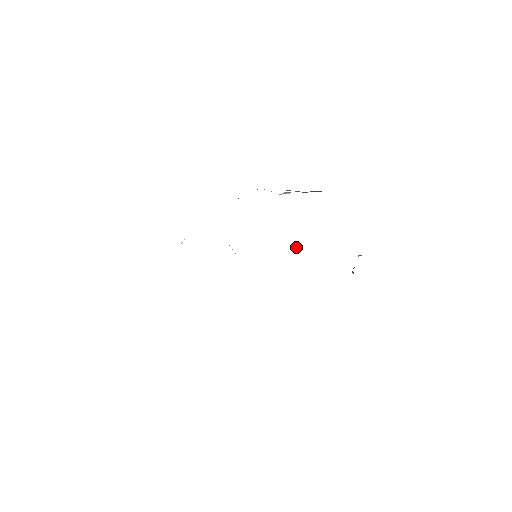
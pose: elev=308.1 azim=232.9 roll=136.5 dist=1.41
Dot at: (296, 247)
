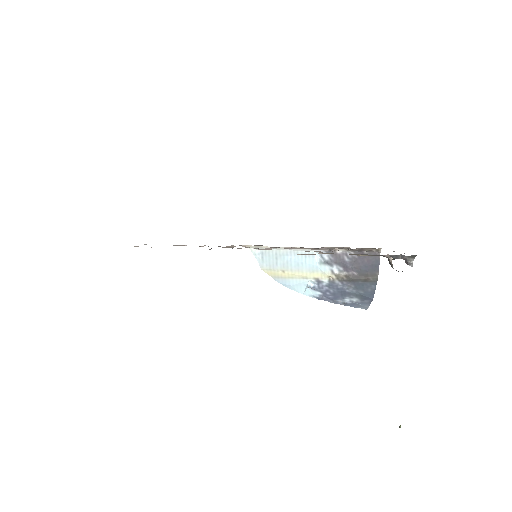
Dot at: (399, 426)
